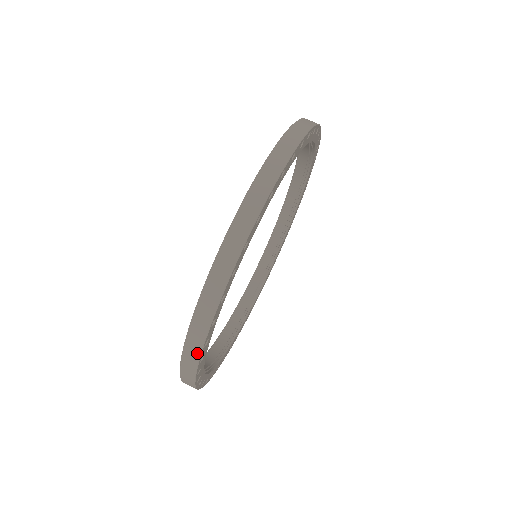
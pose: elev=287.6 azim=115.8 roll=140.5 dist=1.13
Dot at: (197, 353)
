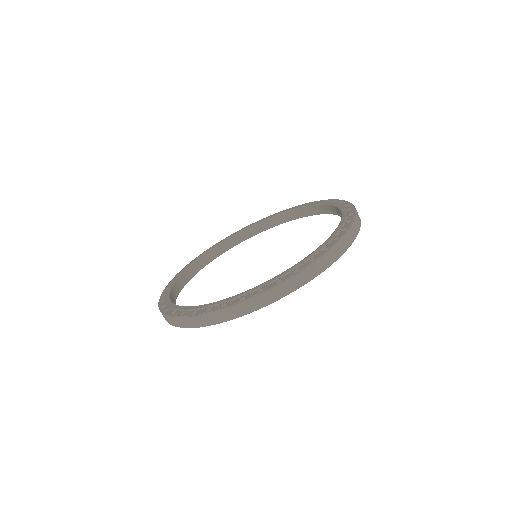
Dot at: occluded
